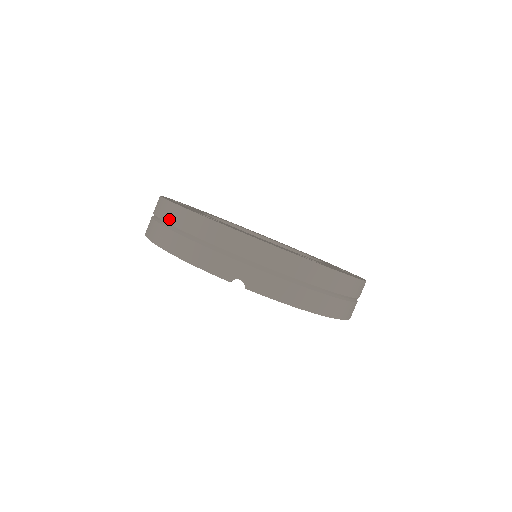
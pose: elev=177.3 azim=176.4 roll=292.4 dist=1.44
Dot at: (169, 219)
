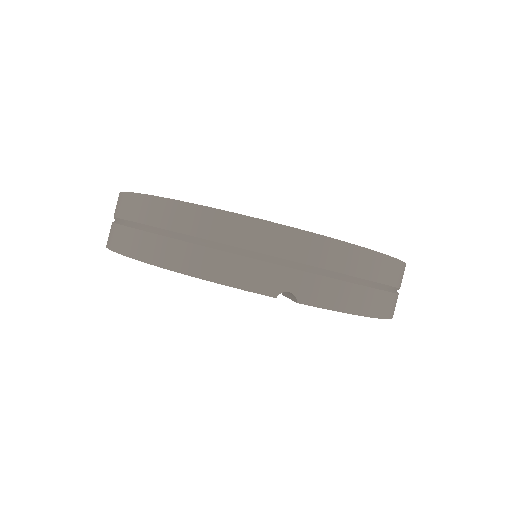
Dot at: (158, 221)
